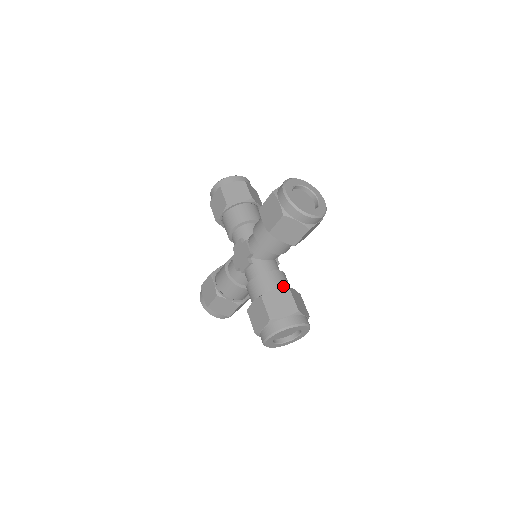
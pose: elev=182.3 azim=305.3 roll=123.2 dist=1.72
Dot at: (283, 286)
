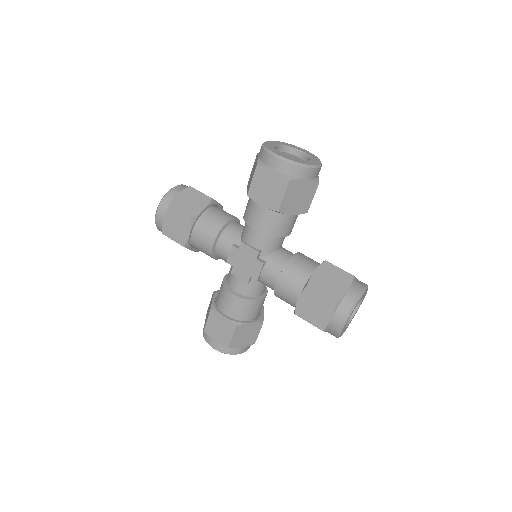
Dot at: (315, 264)
